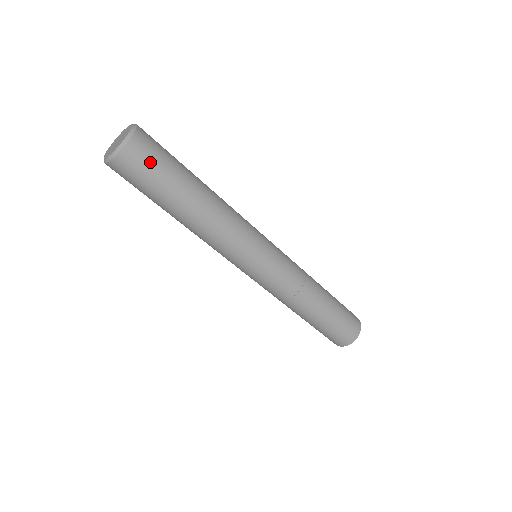
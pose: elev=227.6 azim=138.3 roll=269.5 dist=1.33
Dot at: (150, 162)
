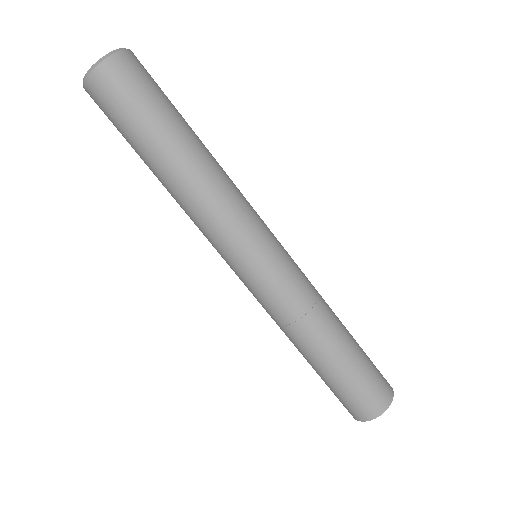
Dot at: (150, 79)
